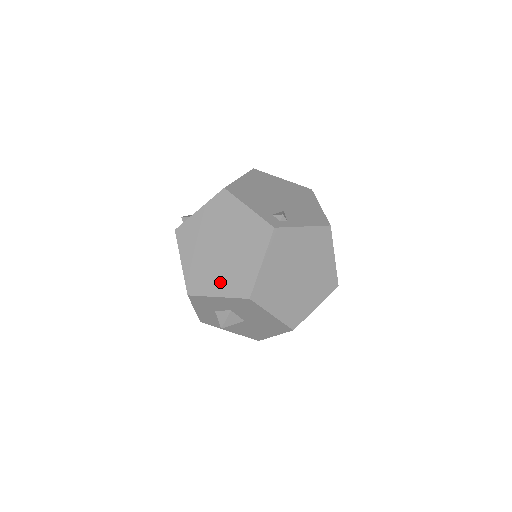
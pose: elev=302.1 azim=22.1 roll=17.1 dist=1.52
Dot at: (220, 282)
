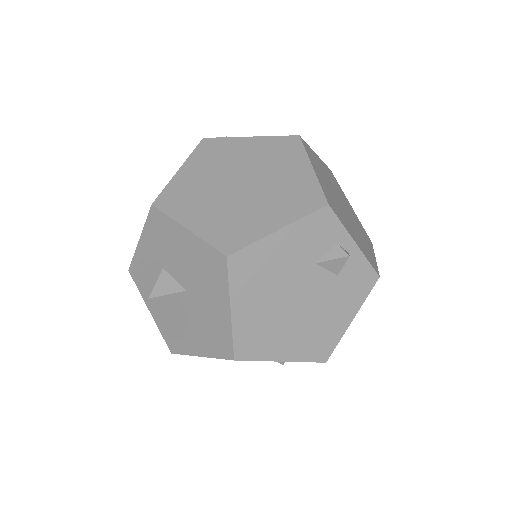
Dot at: occluded
